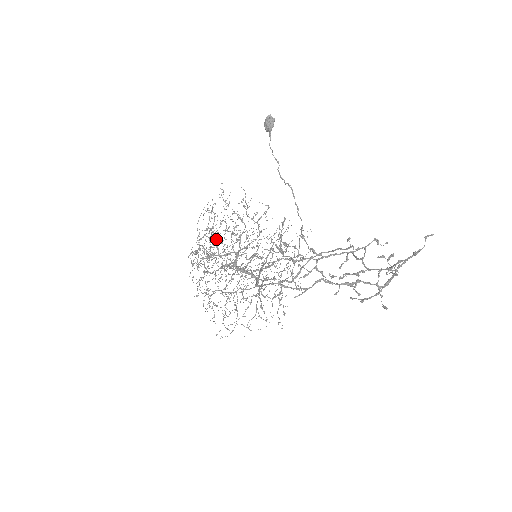
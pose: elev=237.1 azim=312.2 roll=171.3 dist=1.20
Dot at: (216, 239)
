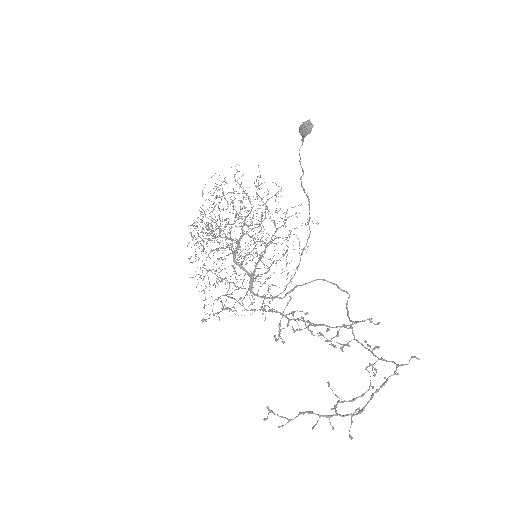
Dot at: occluded
